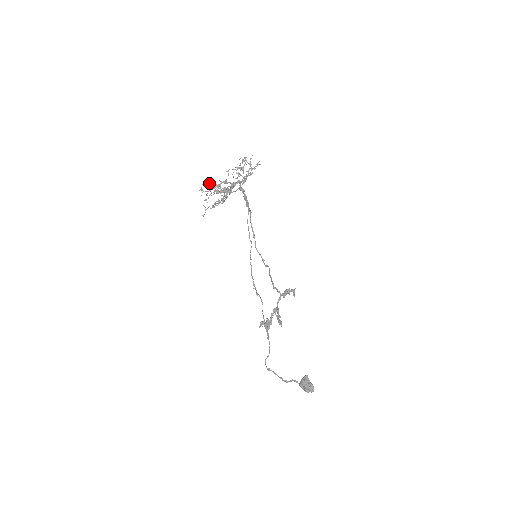
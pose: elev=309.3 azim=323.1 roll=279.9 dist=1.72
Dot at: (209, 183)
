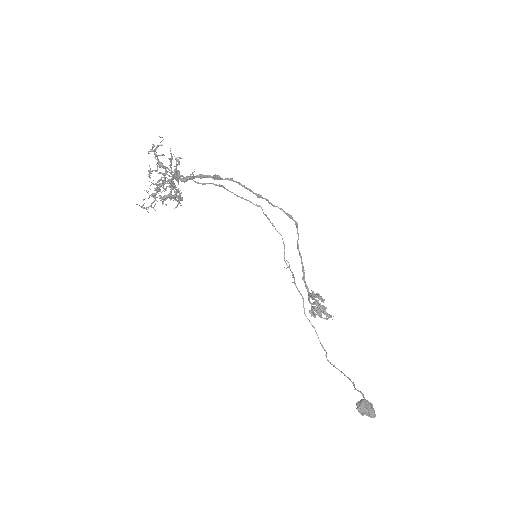
Dot at: occluded
